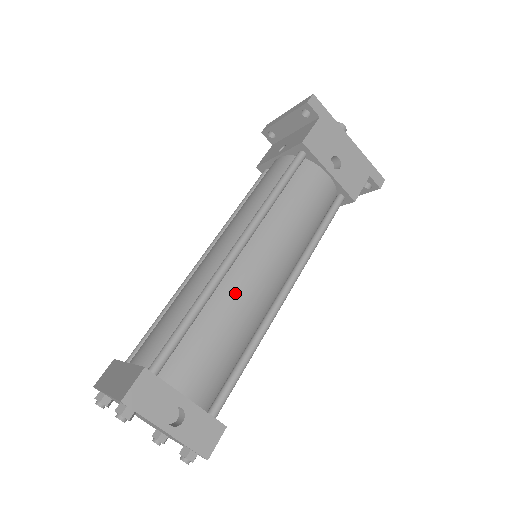
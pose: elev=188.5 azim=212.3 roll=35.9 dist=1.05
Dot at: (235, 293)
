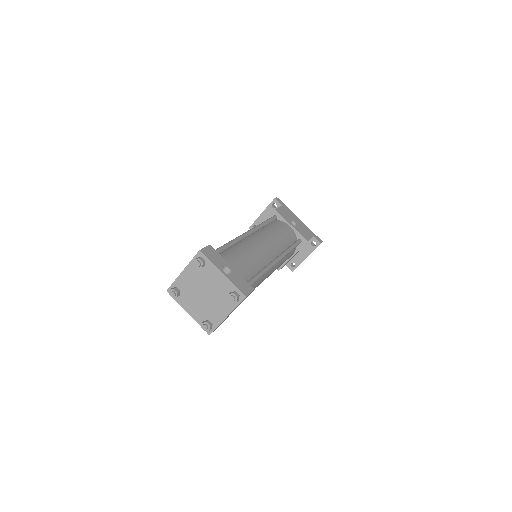
Dot at: (250, 245)
